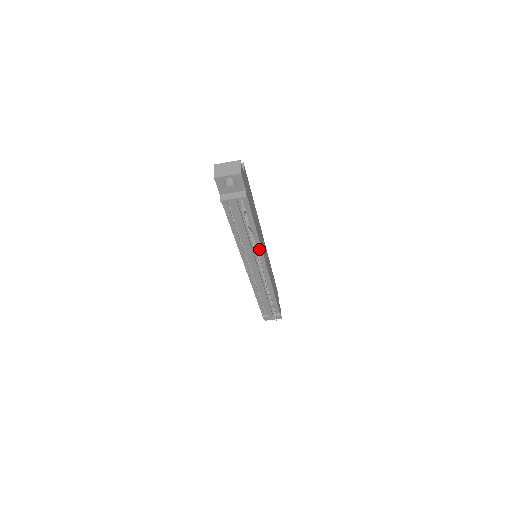
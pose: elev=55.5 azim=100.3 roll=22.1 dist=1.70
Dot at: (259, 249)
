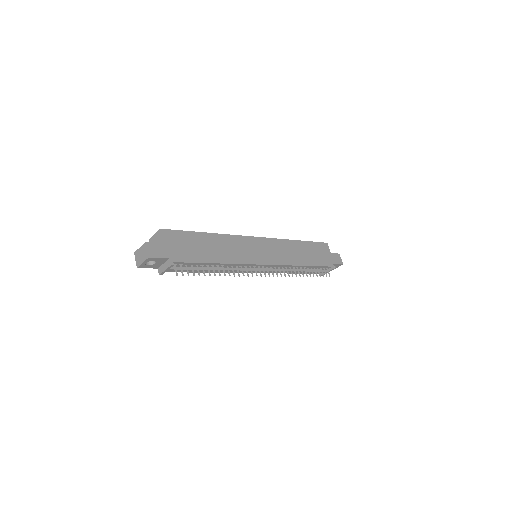
Dot at: (240, 265)
